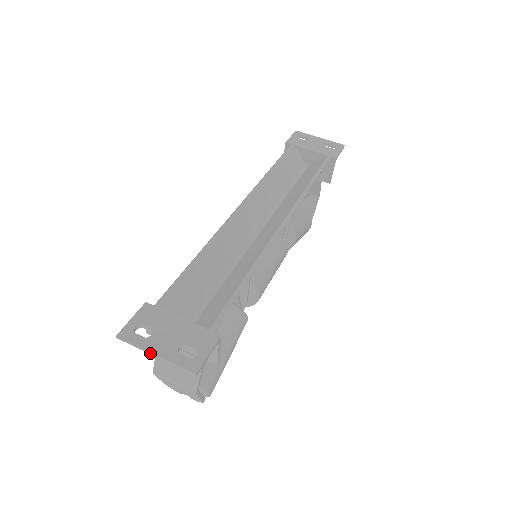
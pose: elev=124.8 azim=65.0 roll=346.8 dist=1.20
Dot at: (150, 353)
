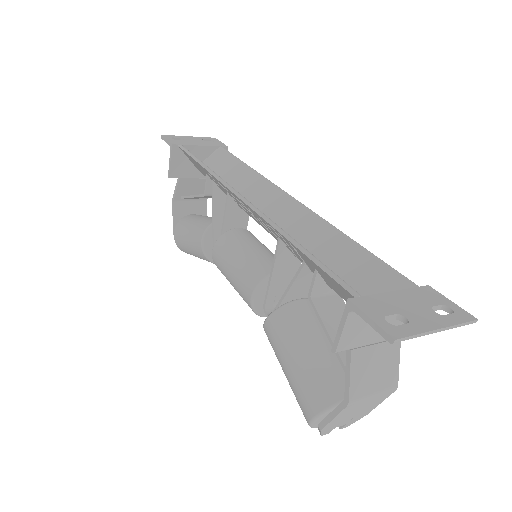
Dot at: (434, 331)
